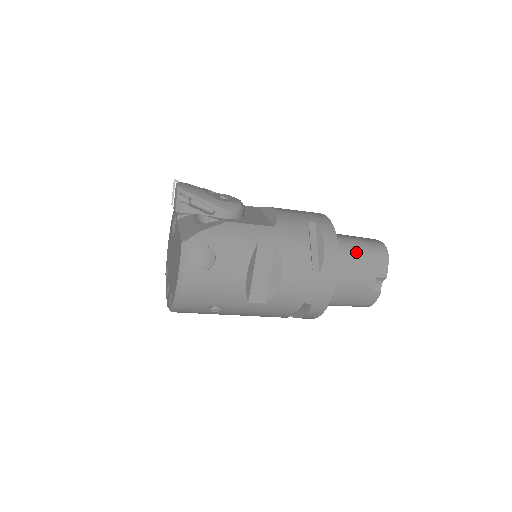
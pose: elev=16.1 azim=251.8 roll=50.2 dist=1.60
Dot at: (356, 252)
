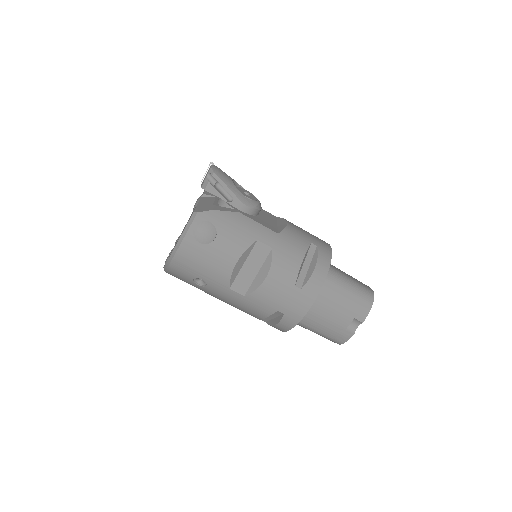
Dot at: (344, 287)
